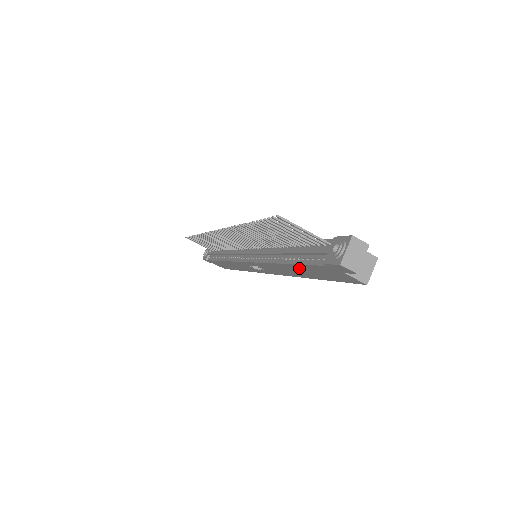
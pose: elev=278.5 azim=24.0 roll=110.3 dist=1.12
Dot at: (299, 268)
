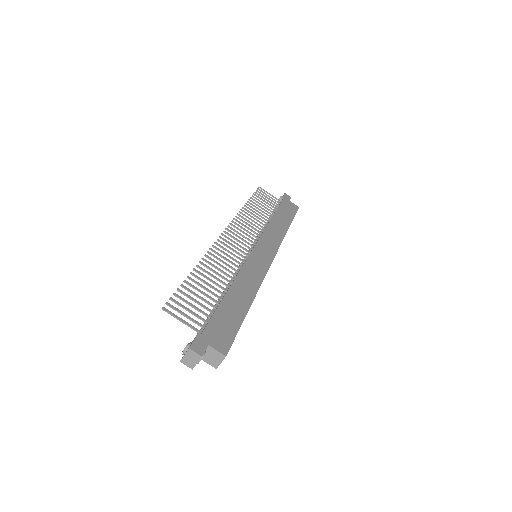
Dot at: occluded
